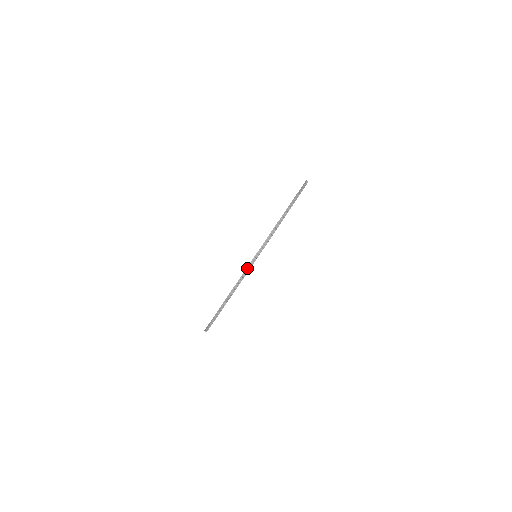
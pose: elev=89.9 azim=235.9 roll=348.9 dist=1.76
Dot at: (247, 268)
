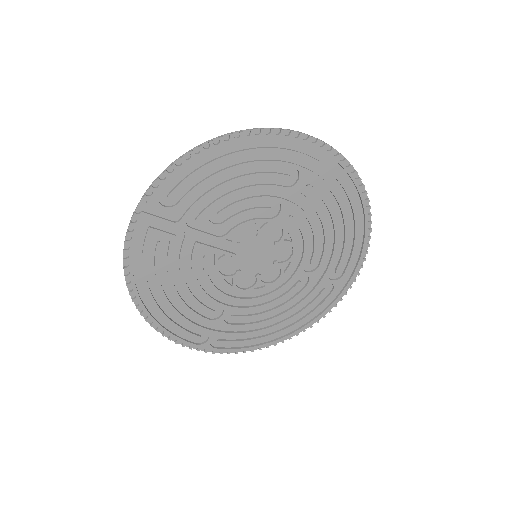
Dot at: (177, 159)
